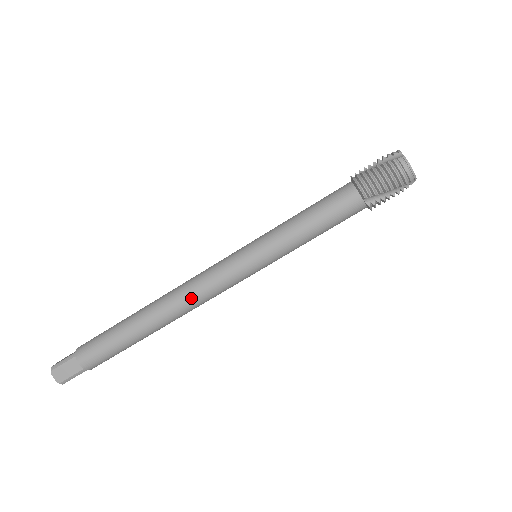
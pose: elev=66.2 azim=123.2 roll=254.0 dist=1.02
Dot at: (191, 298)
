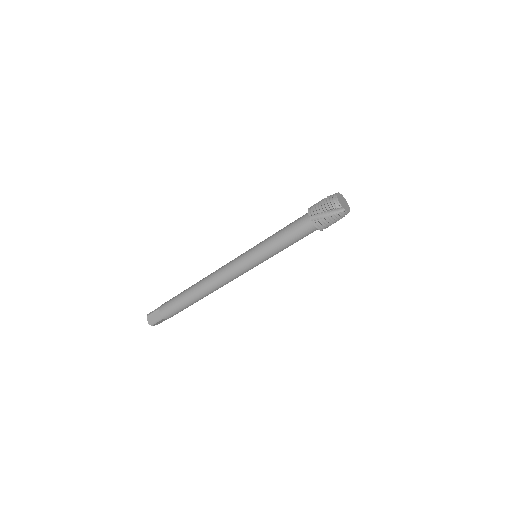
Dot at: occluded
